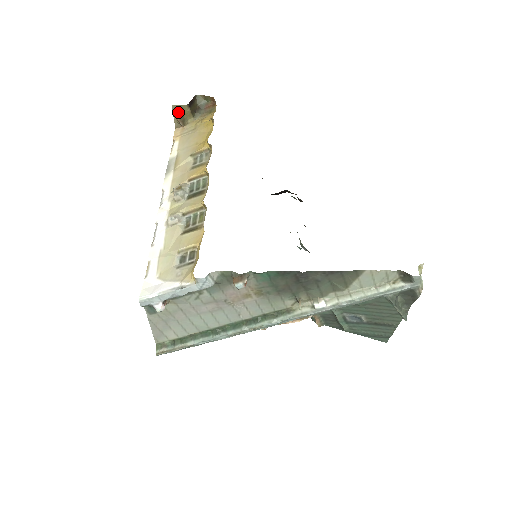
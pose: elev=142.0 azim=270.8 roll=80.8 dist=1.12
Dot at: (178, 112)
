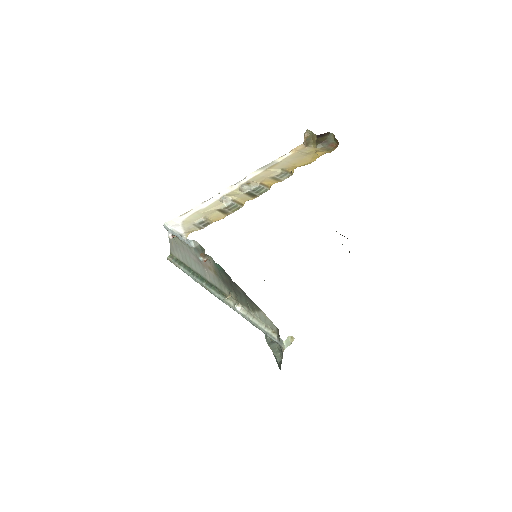
Dot at: (308, 135)
